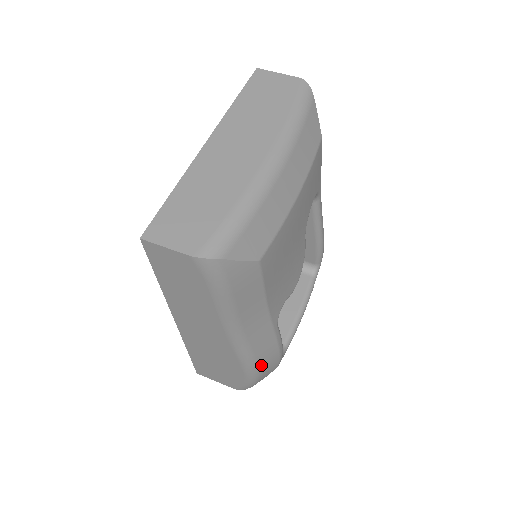
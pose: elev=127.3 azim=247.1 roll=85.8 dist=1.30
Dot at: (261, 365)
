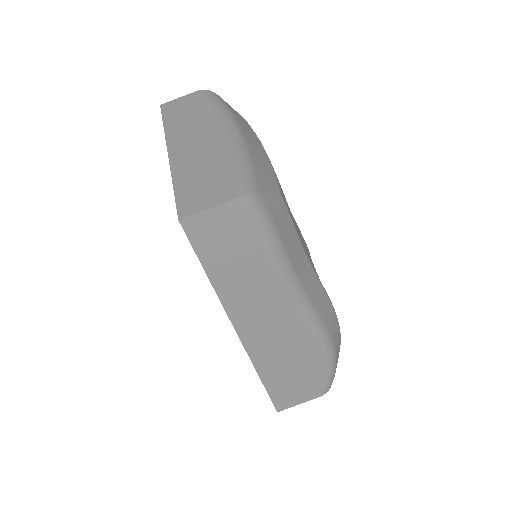
Dot at: (331, 333)
